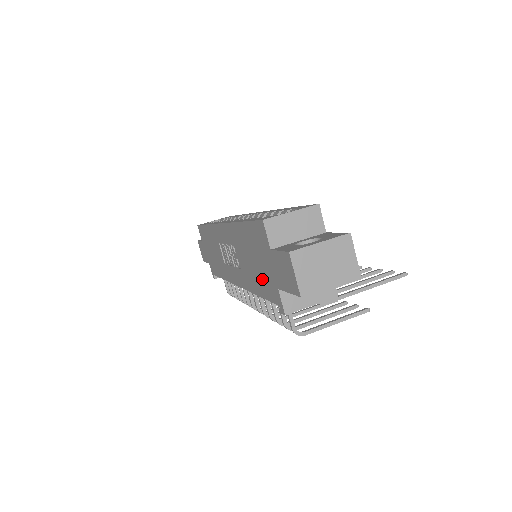
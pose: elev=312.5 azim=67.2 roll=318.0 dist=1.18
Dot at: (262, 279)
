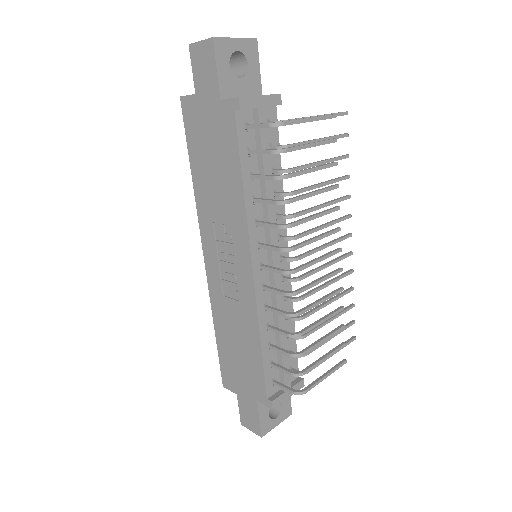
Dot at: (223, 147)
